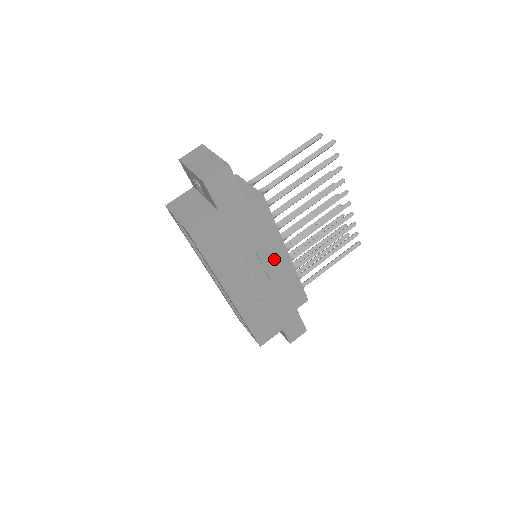
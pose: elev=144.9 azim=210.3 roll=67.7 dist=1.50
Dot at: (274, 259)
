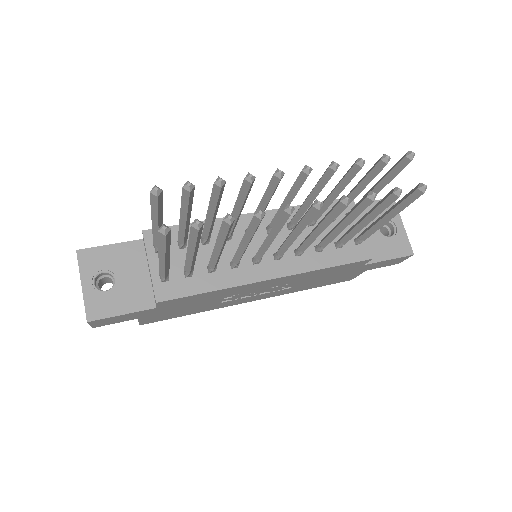
Dot at: (258, 286)
